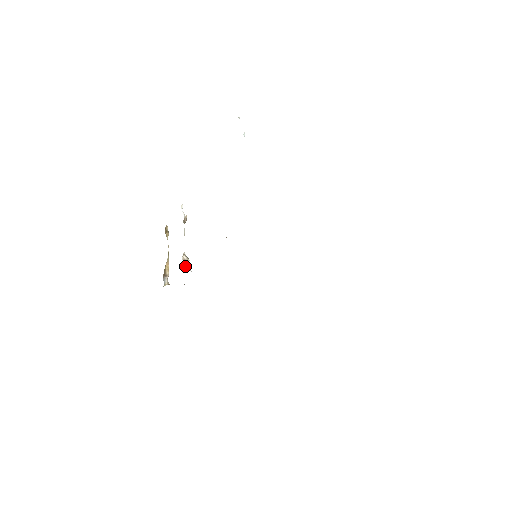
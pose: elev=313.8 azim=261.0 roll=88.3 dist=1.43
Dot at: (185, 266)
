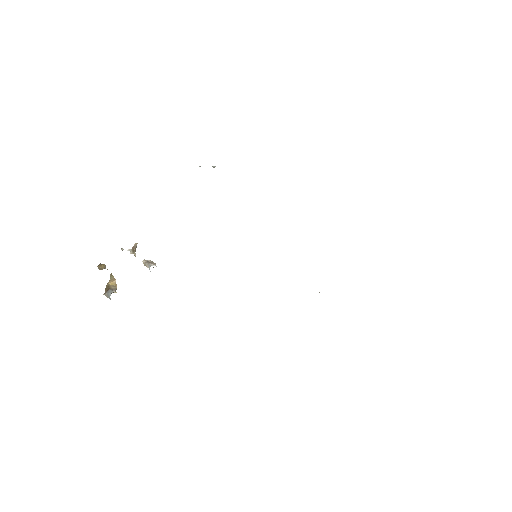
Dot at: (150, 265)
